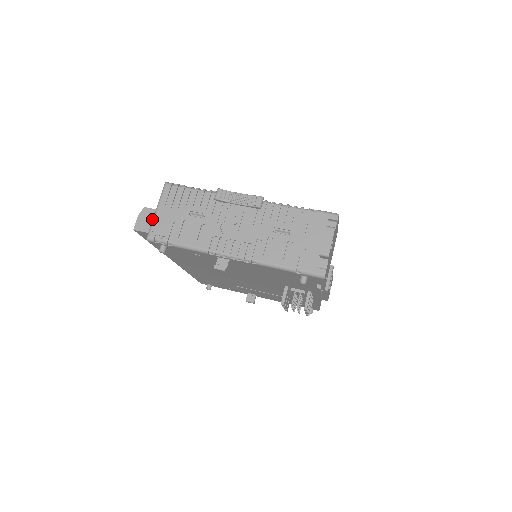
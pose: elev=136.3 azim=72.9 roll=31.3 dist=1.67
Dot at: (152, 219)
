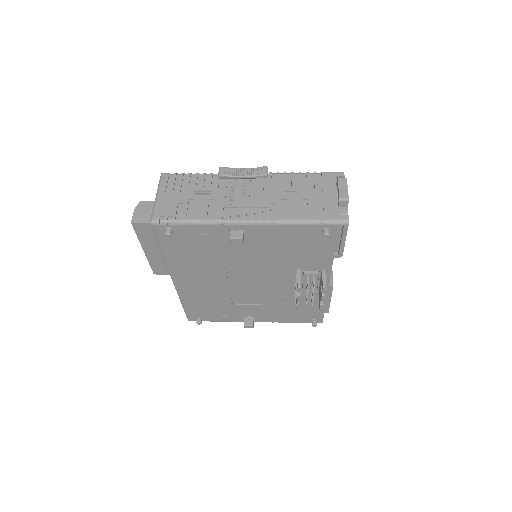
Dot at: (151, 210)
